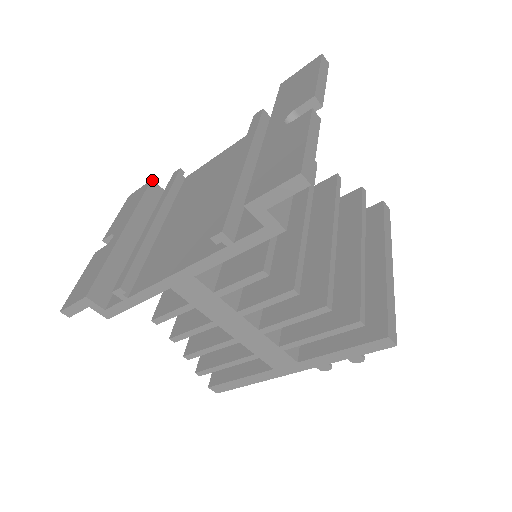
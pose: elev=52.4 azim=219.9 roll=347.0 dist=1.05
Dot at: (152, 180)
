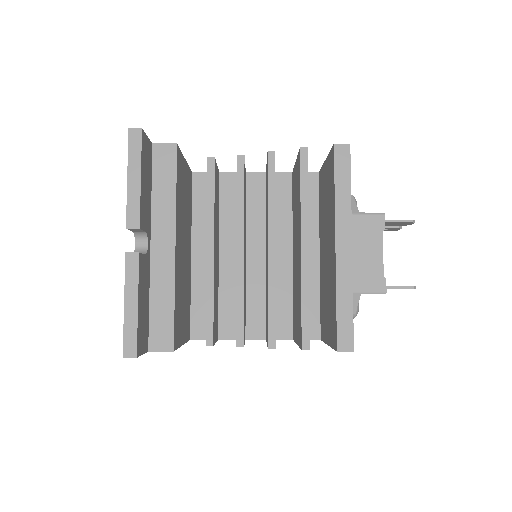
Dot at: occluded
